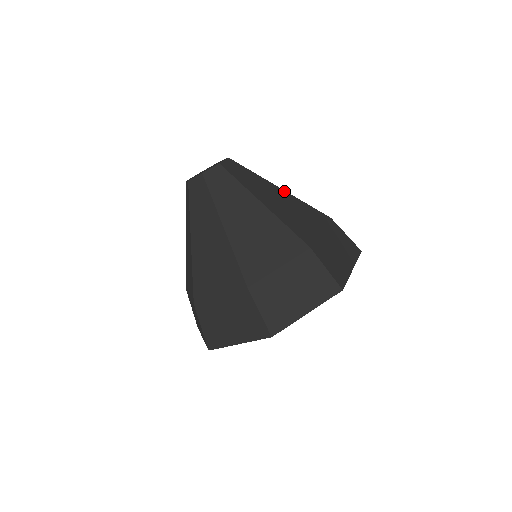
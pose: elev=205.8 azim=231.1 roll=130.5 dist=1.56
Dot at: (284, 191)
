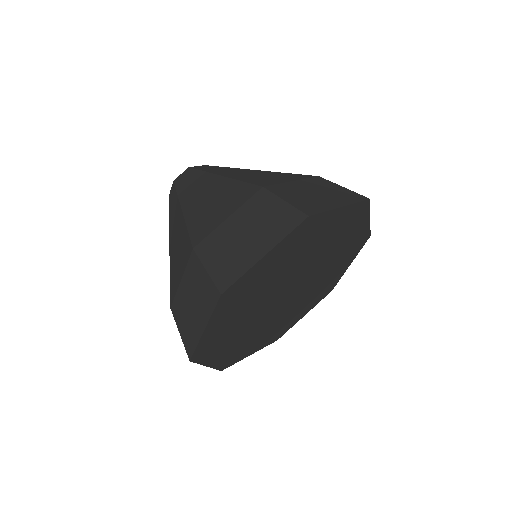
Dot at: (261, 171)
